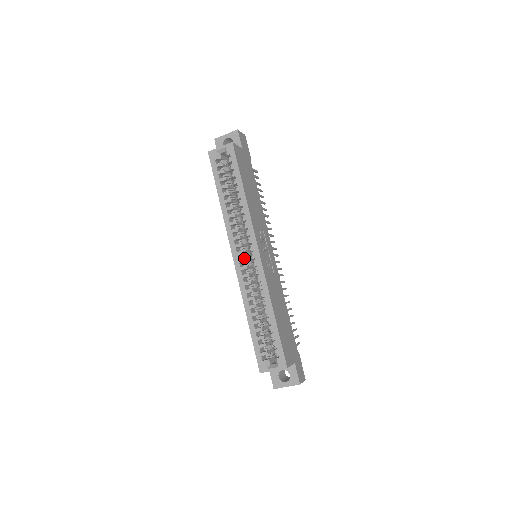
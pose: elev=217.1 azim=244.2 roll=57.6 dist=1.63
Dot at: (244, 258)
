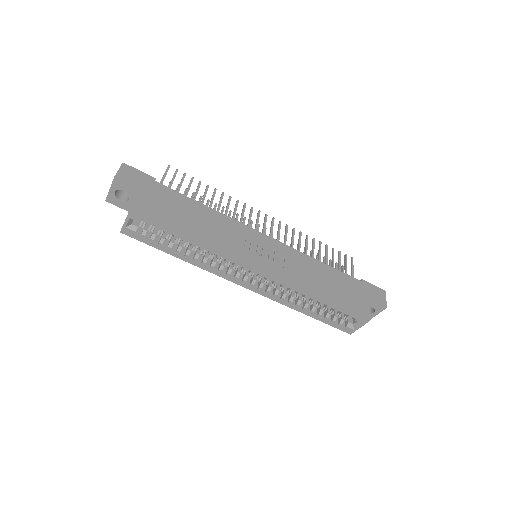
Dot at: (252, 280)
